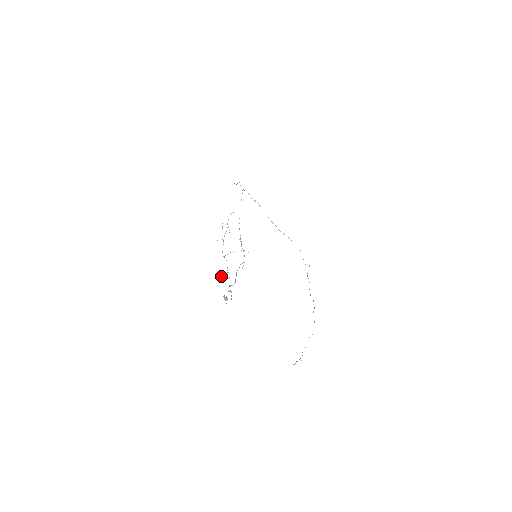
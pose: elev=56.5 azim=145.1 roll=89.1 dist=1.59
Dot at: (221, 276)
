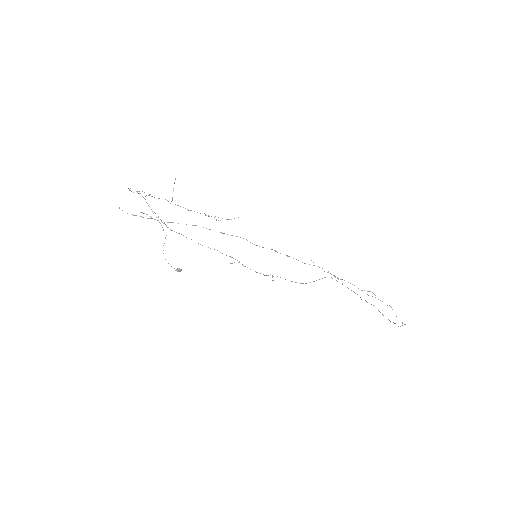
Dot at: occluded
